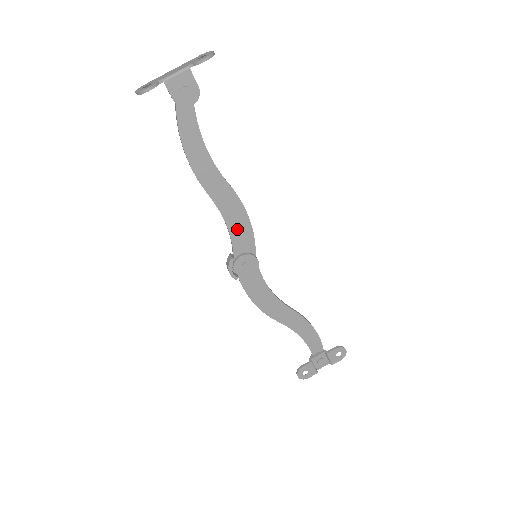
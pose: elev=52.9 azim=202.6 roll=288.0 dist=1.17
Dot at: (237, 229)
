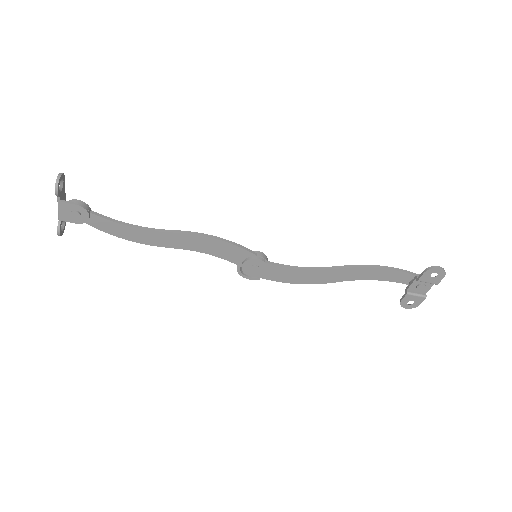
Dot at: (218, 251)
